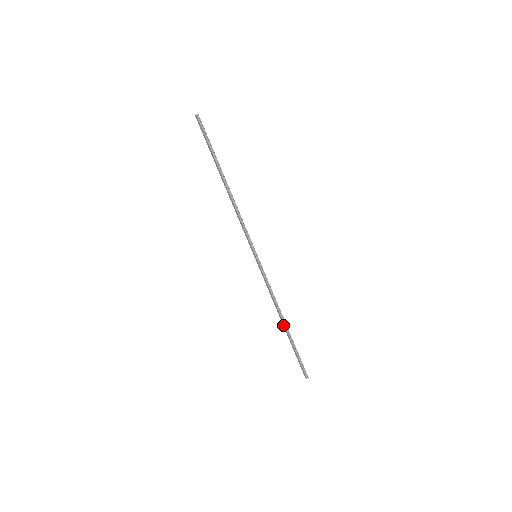
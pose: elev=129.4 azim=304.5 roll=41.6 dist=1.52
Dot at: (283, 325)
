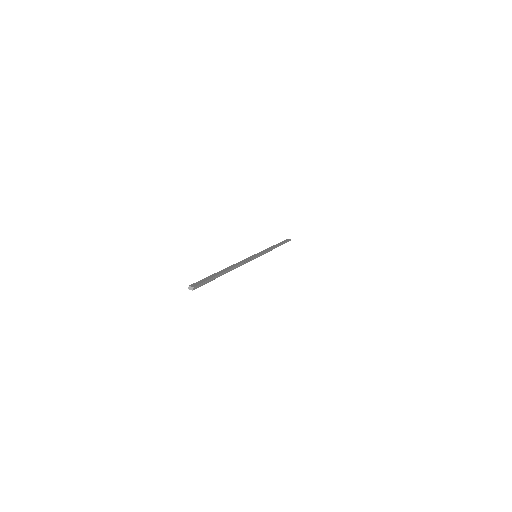
Dot at: occluded
